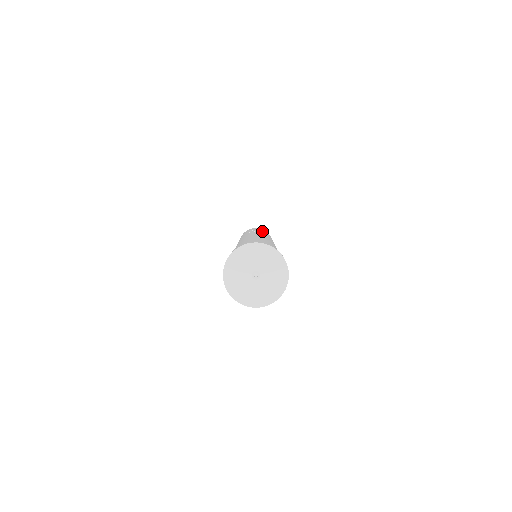
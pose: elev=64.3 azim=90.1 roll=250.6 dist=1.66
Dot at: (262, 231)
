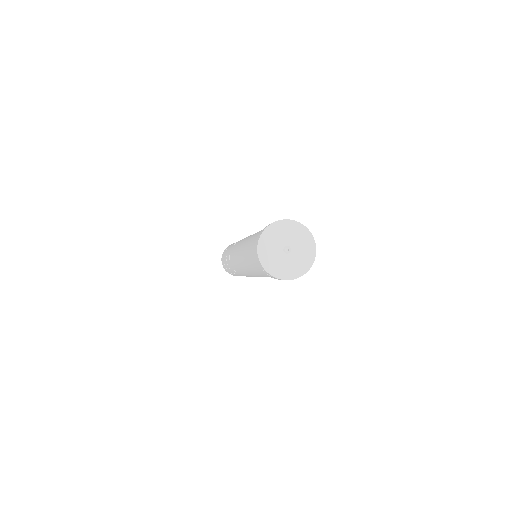
Dot at: occluded
